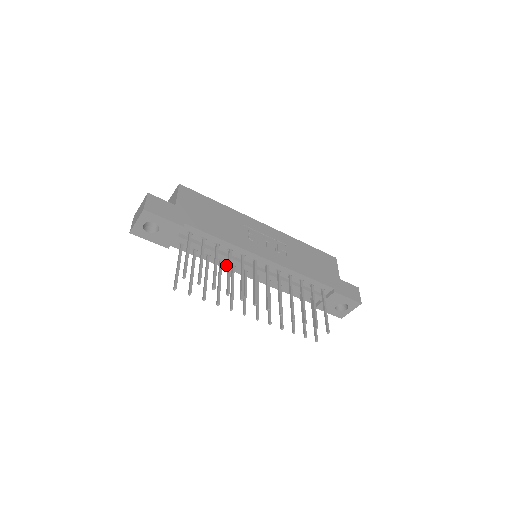
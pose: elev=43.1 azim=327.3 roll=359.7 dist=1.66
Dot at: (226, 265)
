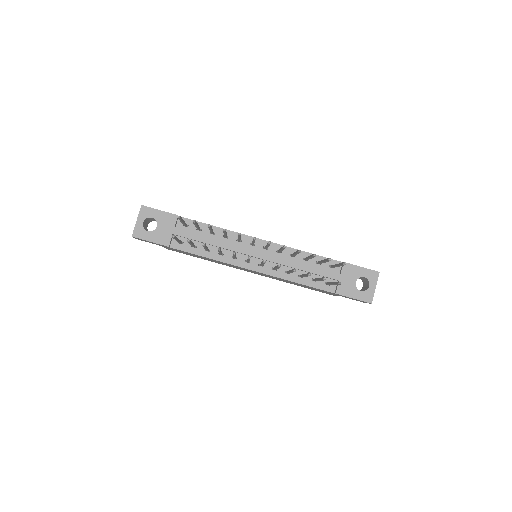
Dot at: (227, 259)
